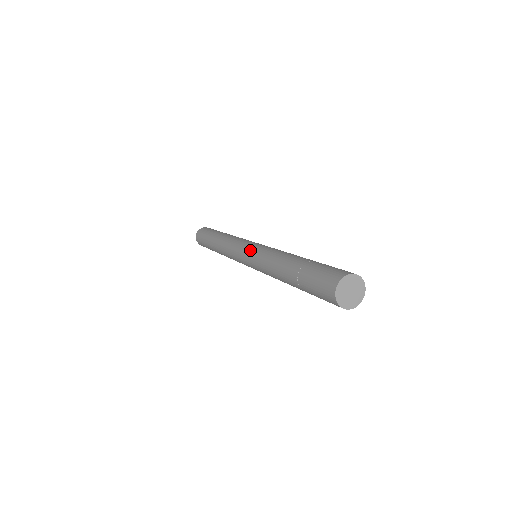
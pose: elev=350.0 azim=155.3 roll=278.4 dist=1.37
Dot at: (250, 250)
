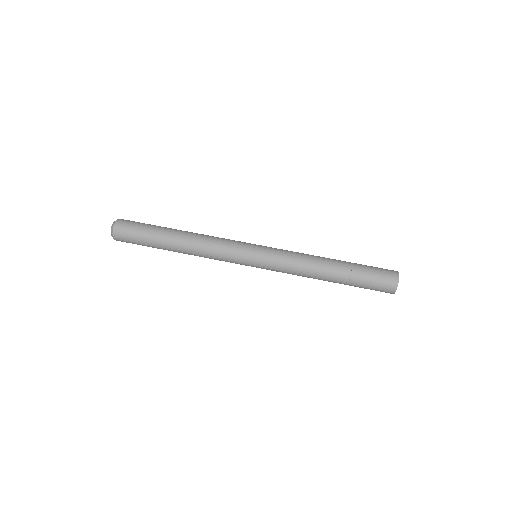
Dot at: (263, 260)
